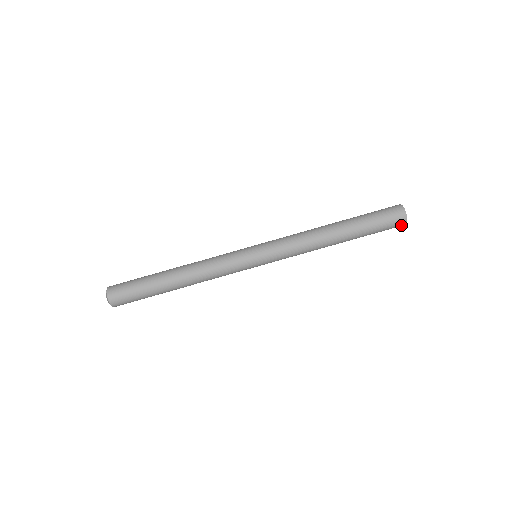
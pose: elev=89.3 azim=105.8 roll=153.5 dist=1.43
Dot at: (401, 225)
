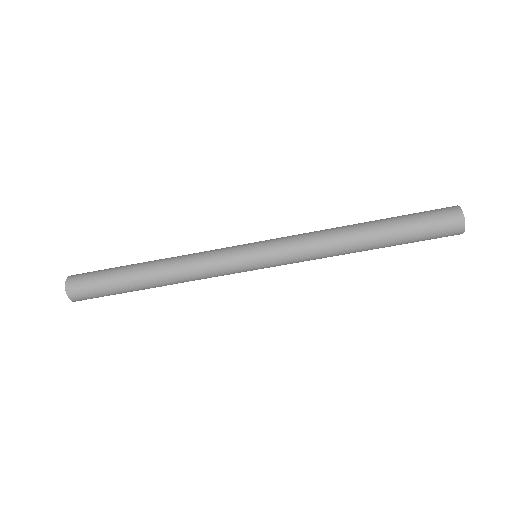
Dot at: occluded
